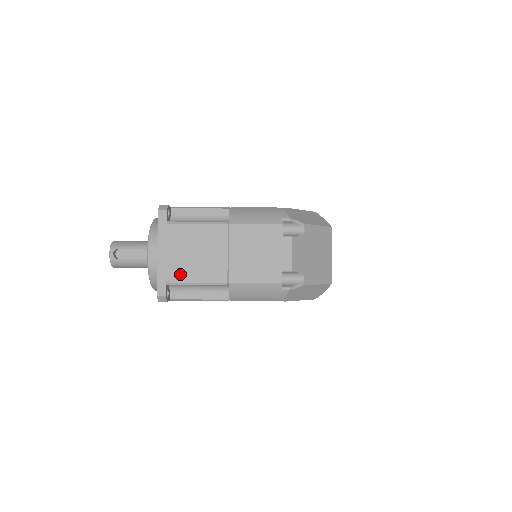
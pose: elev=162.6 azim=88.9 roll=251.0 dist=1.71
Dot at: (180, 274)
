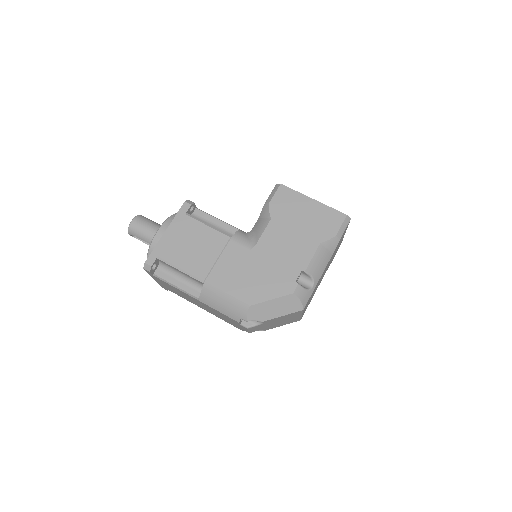
Dot at: (173, 292)
